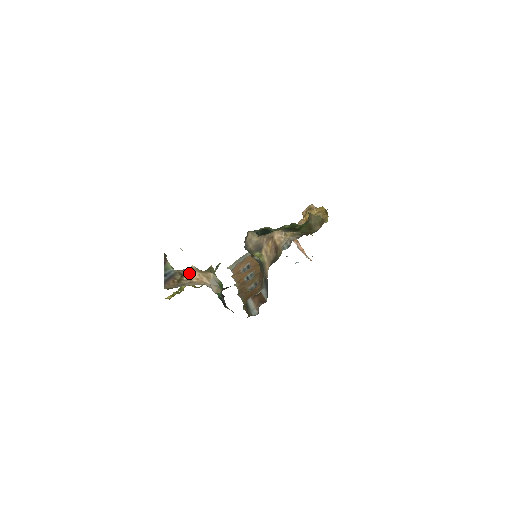
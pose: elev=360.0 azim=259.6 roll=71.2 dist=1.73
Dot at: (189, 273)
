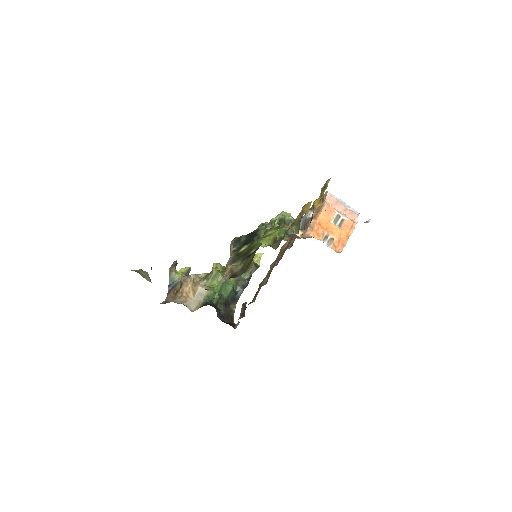
Dot at: (185, 284)
